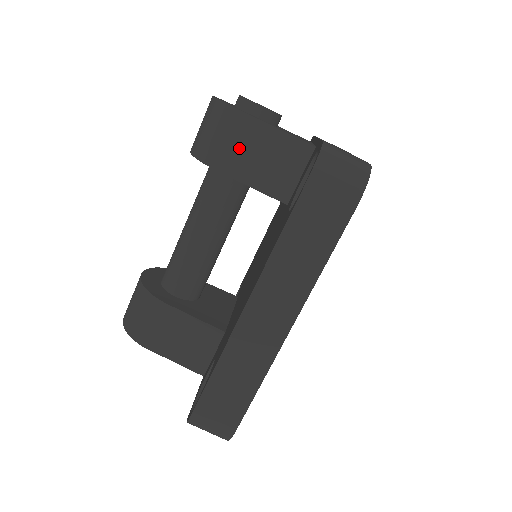
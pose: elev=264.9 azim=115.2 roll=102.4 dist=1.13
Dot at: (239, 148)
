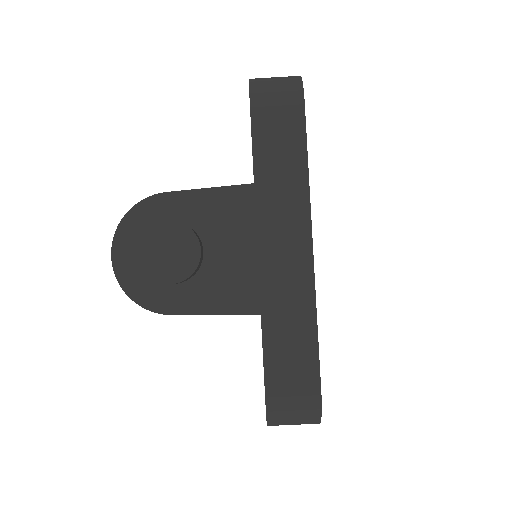
Dot at: occluded
